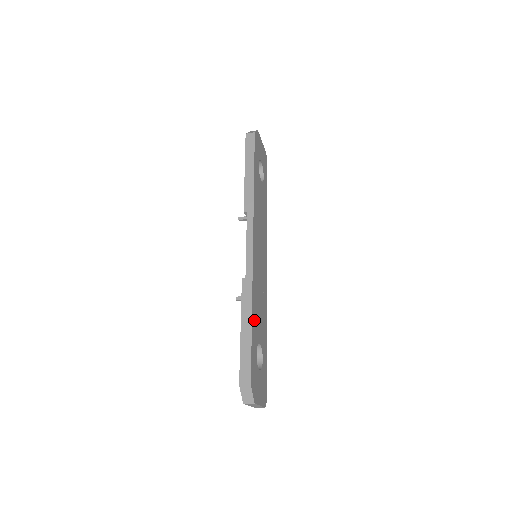
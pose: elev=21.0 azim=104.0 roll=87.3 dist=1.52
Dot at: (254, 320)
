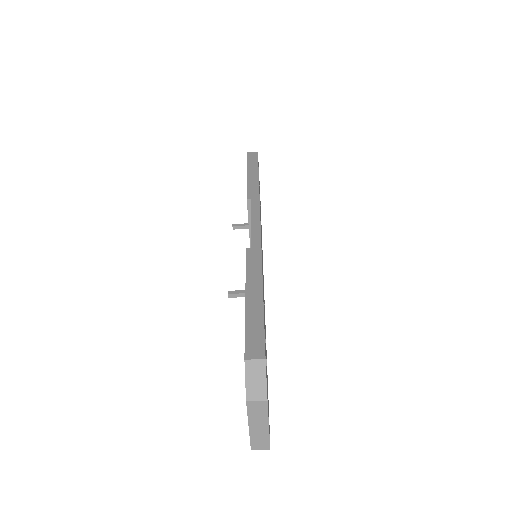
Dot at: (263, 295)
